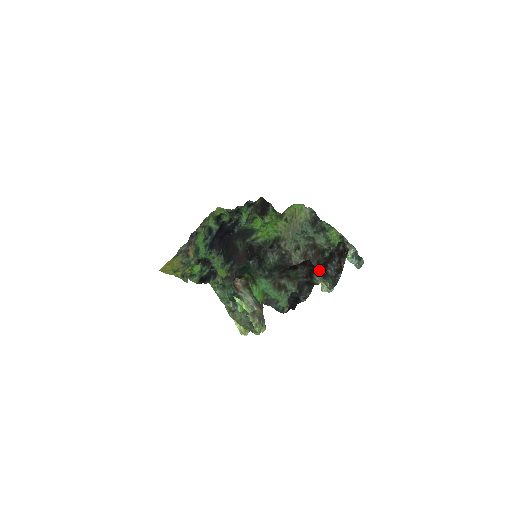
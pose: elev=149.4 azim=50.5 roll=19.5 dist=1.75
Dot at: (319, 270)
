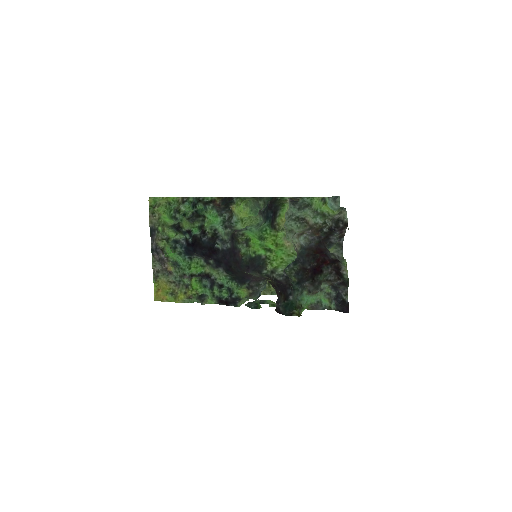
Dot at: (338, 260)
